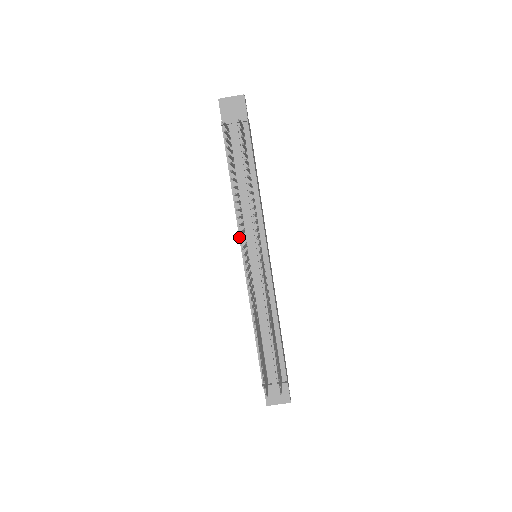
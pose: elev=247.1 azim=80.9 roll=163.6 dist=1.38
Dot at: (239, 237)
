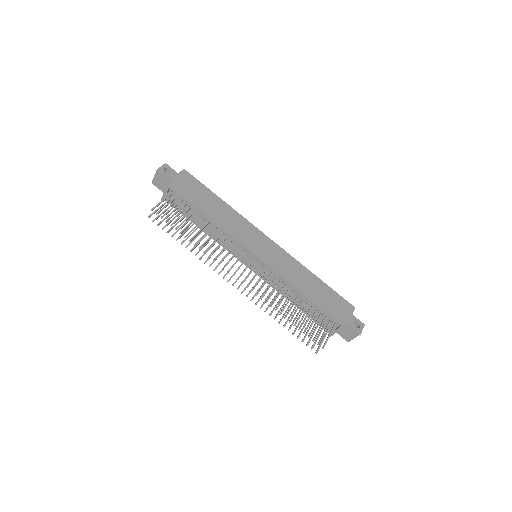
Dot at: occluded
